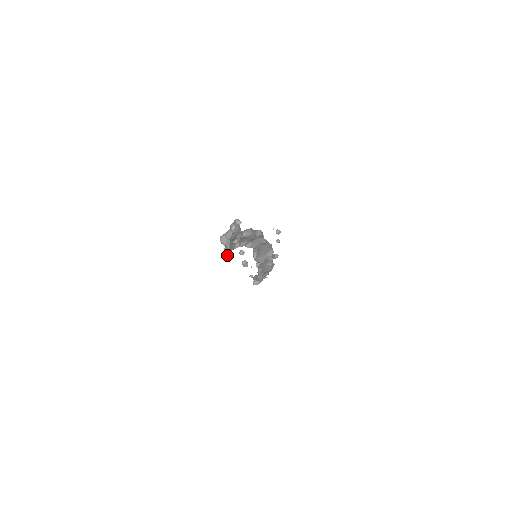
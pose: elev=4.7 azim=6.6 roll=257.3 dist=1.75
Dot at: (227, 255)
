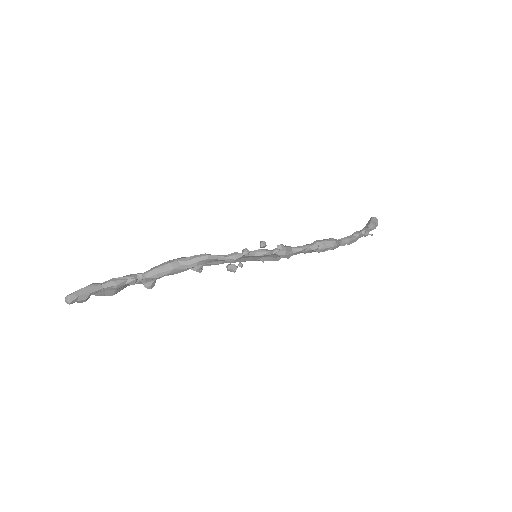
Dot at: (147, 287)
